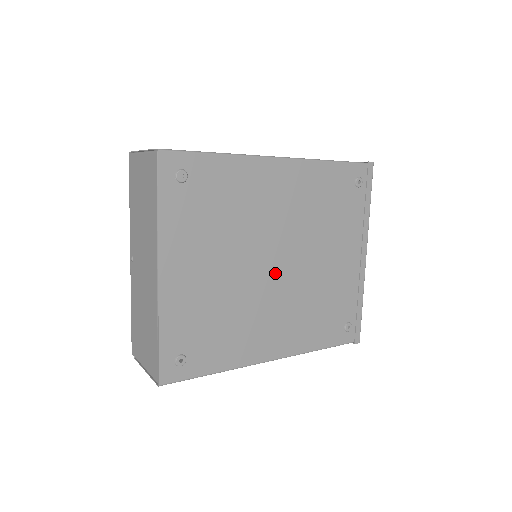
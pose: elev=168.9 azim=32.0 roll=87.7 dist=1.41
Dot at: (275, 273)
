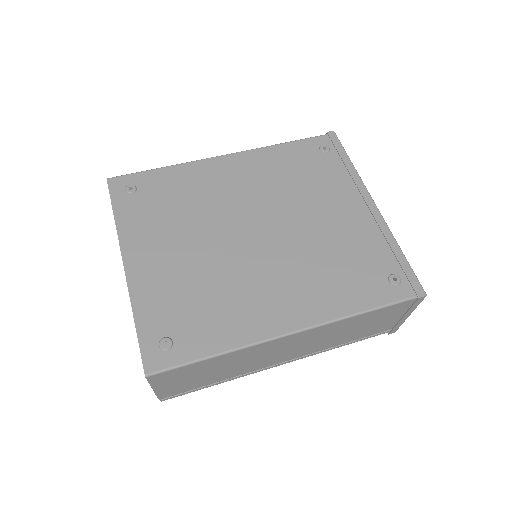
Dot at: (257, 242)
